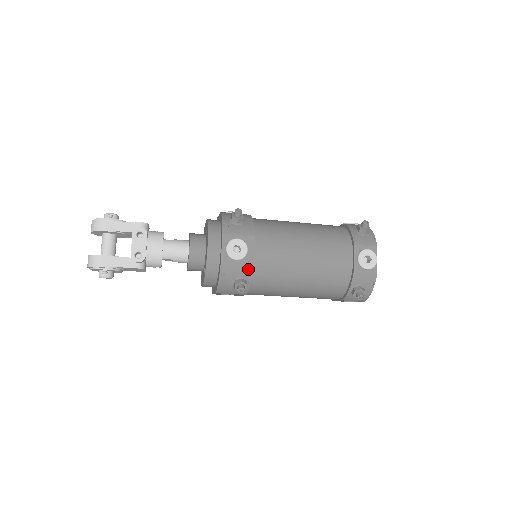
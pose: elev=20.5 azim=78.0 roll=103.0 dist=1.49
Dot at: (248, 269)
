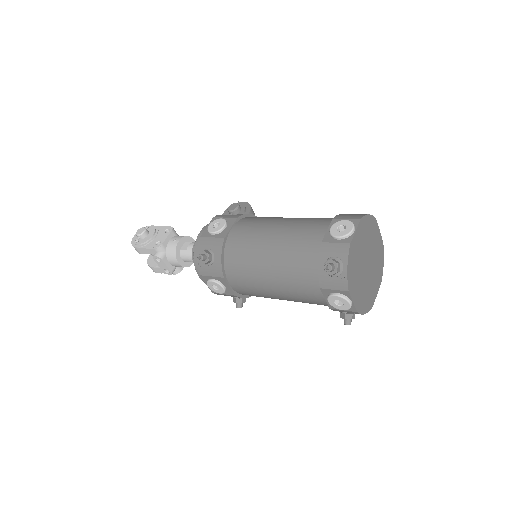
Dot at: (235, 296)
